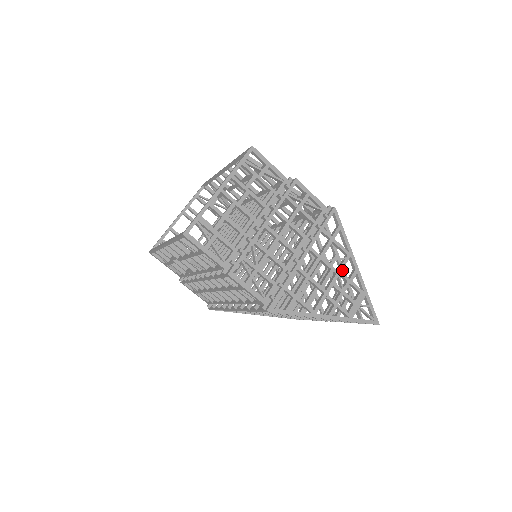
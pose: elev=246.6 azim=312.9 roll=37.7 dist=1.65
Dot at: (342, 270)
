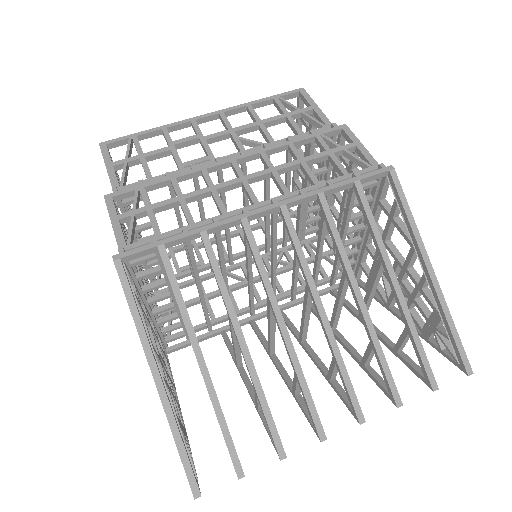
Dot at: (376, 327)
